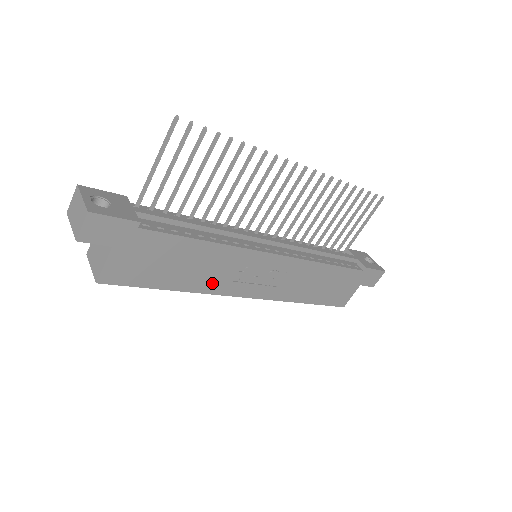
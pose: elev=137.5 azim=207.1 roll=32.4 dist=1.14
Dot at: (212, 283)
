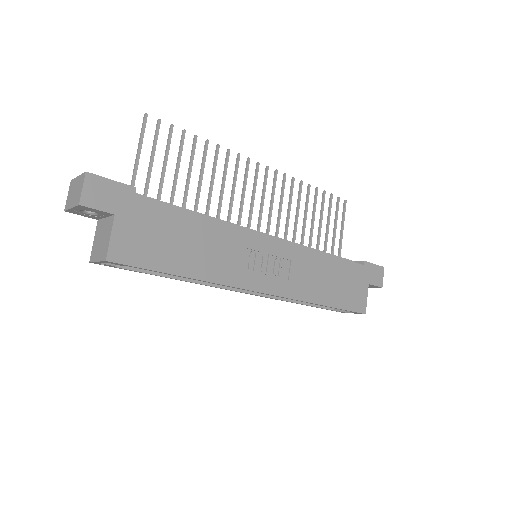
Dot at: (222, 270)
